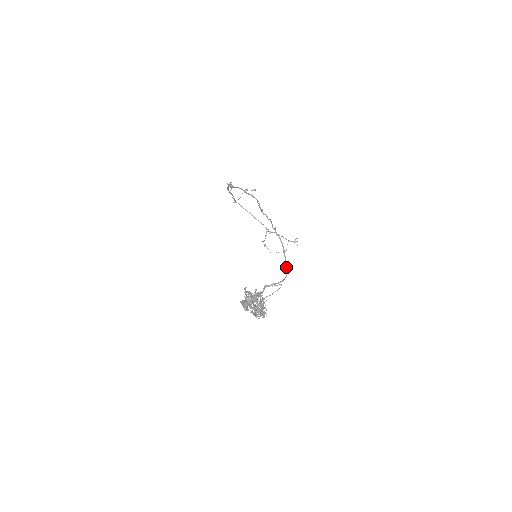
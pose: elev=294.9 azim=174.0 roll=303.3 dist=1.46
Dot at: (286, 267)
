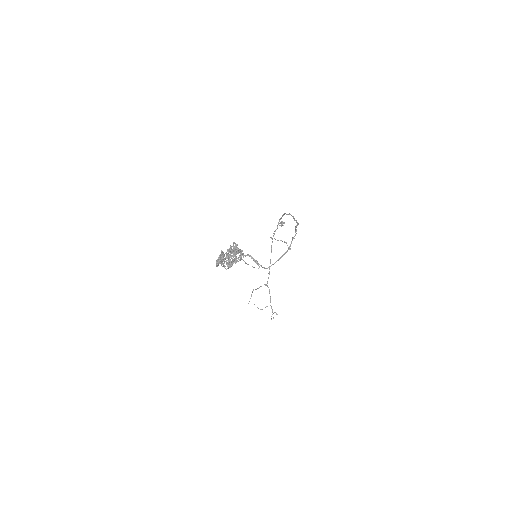
Dot at: (274, 263)
